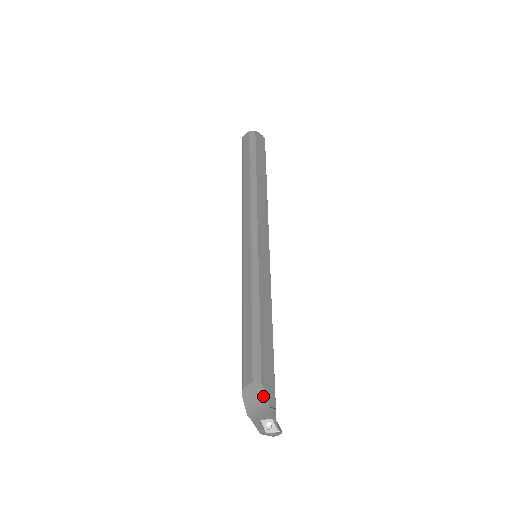
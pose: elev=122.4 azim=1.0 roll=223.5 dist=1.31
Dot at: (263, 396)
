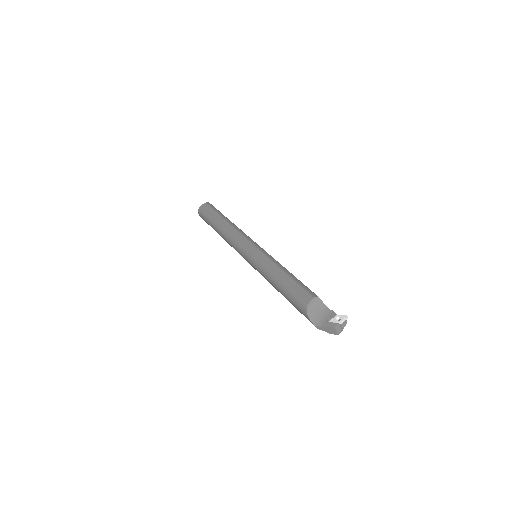
Dot at: (323, 306)
